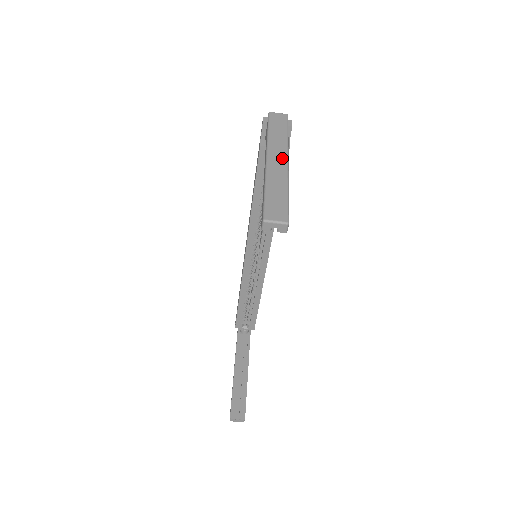
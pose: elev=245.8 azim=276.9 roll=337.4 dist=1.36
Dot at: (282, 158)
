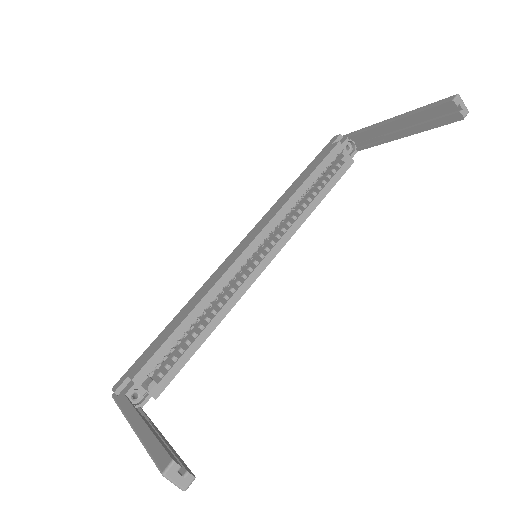
Dot at: occluded
